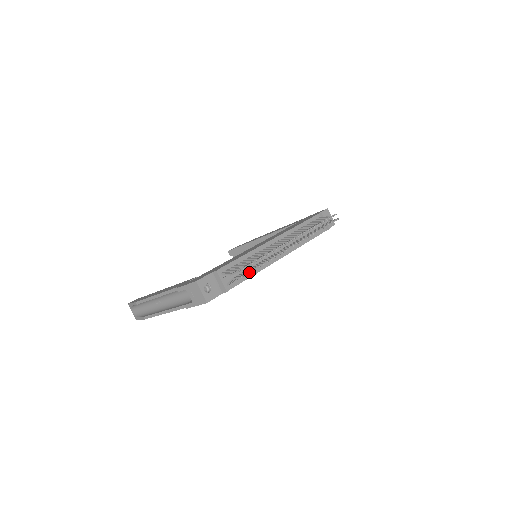
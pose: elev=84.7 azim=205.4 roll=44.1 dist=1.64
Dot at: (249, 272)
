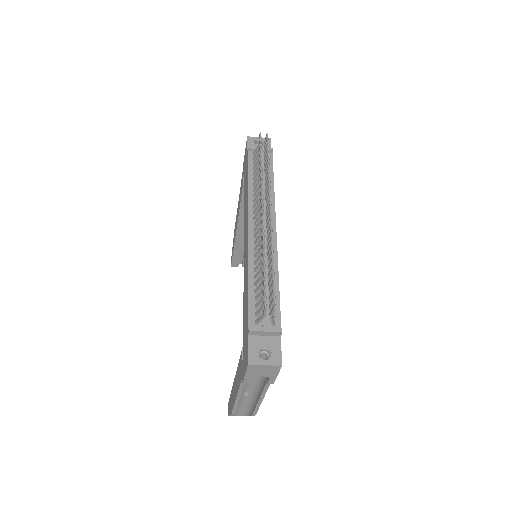
Dot at: (274, 293)
